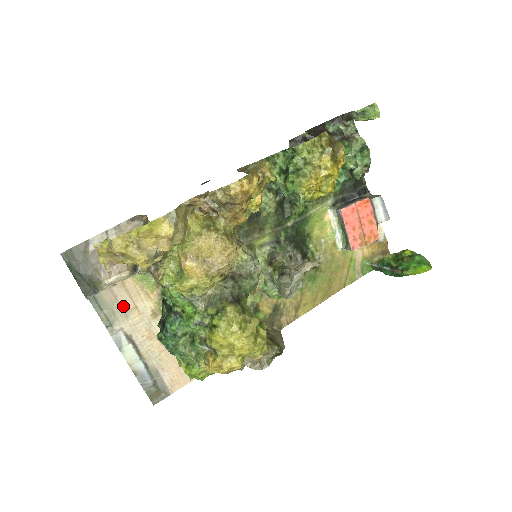
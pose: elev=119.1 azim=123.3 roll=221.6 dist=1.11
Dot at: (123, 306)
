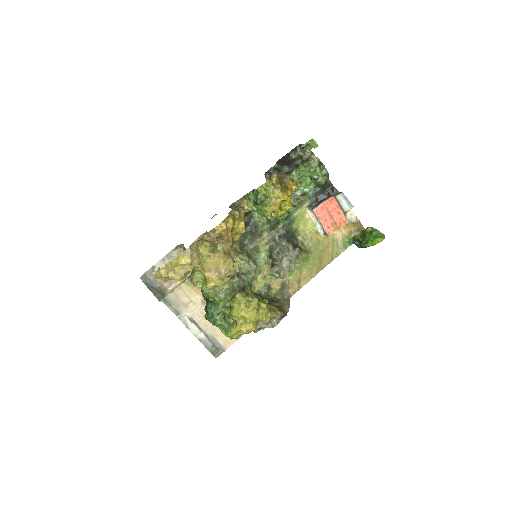
Dot at: (183, 301)
